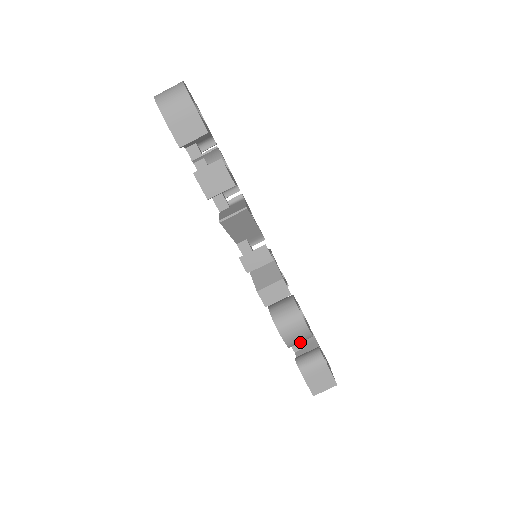
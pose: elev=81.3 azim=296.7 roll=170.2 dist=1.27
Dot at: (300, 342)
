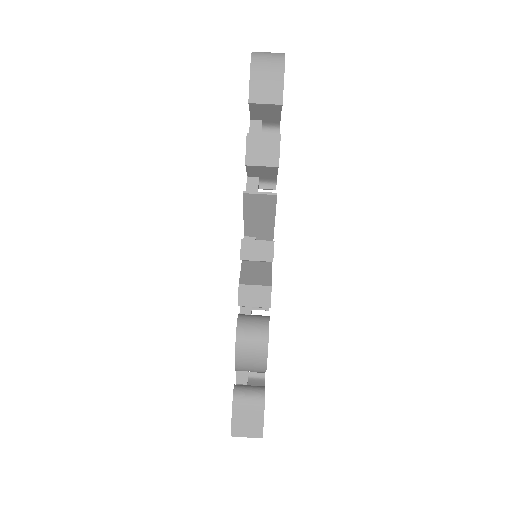
Dot at: occluded
